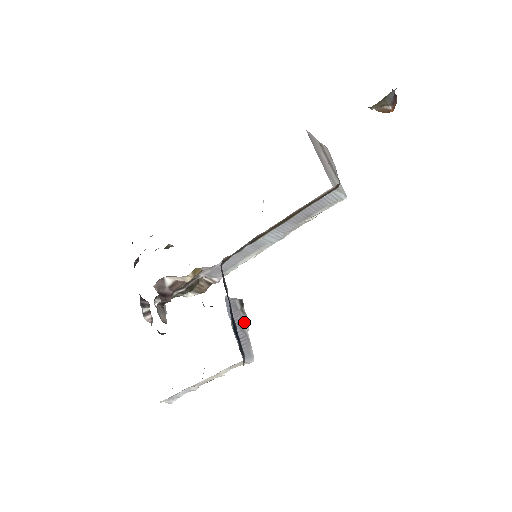
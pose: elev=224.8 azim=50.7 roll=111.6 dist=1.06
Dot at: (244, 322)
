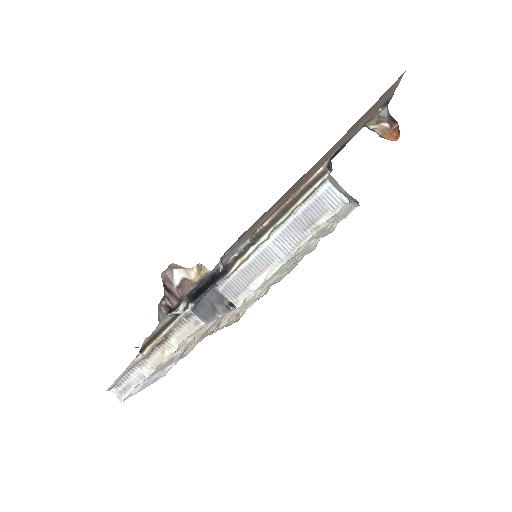
Dot at: (222, 309)
